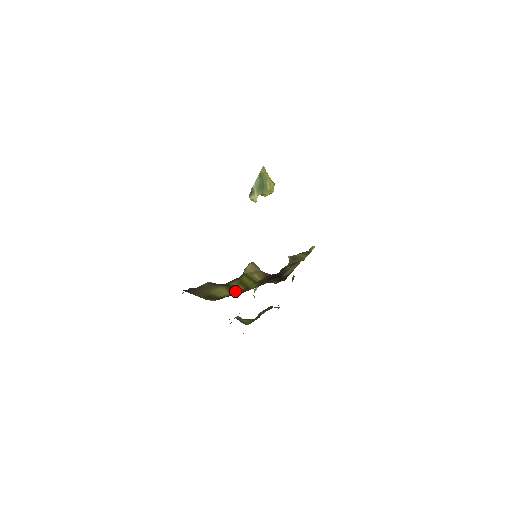
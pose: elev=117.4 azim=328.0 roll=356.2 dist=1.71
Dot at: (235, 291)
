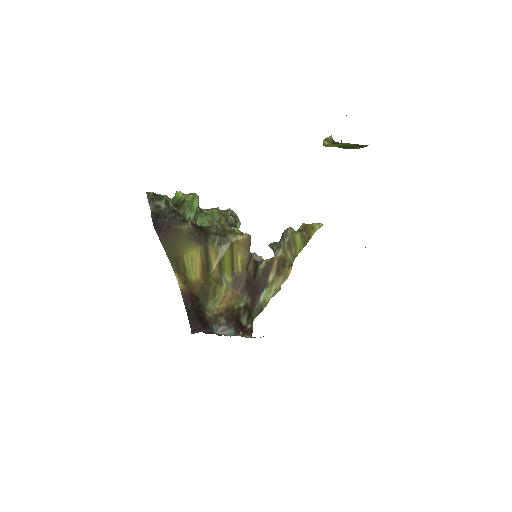
Dot at: (207, 272)
